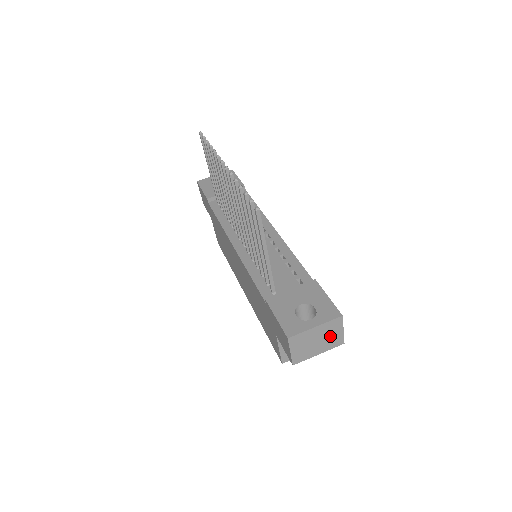
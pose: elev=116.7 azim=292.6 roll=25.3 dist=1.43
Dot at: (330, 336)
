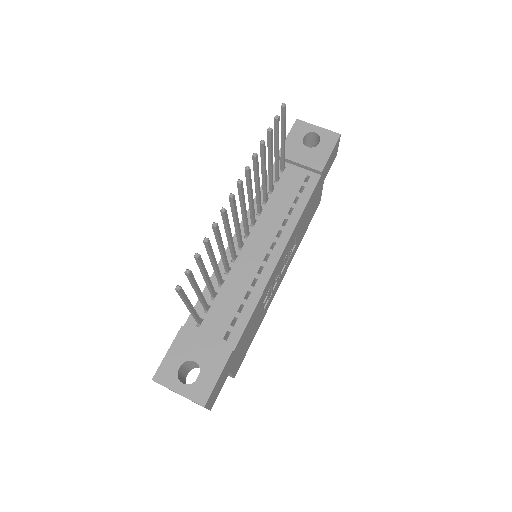
Dot at: occluded
